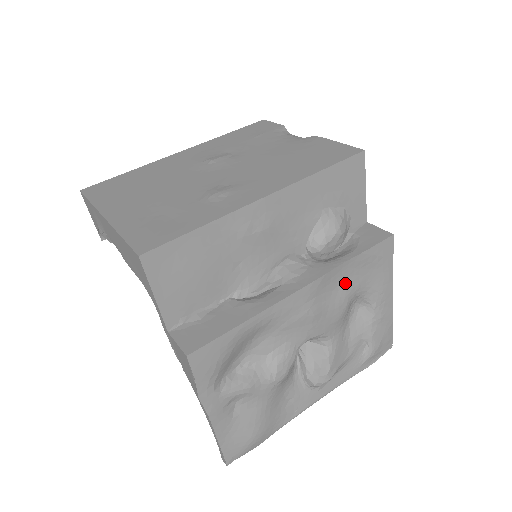
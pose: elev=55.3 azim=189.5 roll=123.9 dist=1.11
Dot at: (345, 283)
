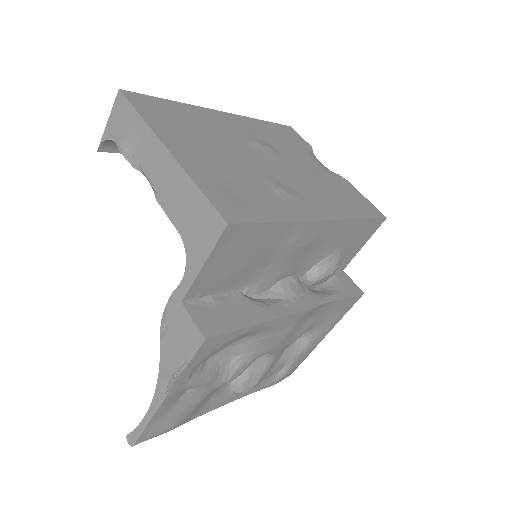
Dot at: (316, 317)
